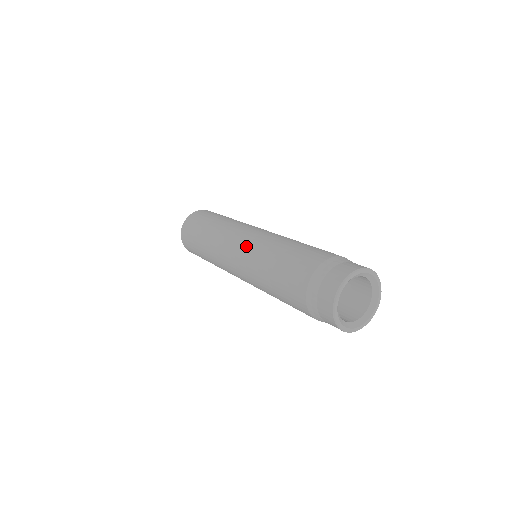
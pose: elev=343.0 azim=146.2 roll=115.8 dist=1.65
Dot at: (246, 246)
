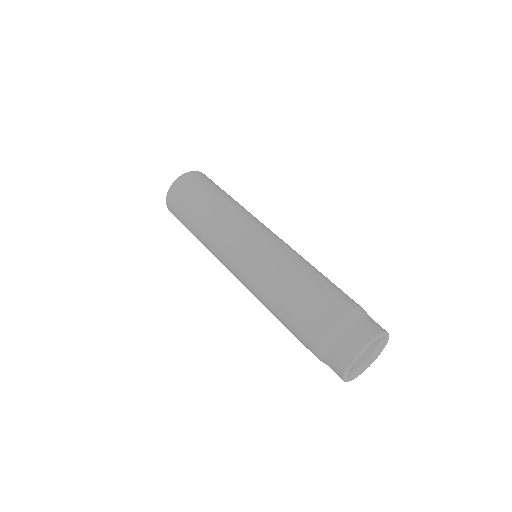
Dot at: (247, 266)
